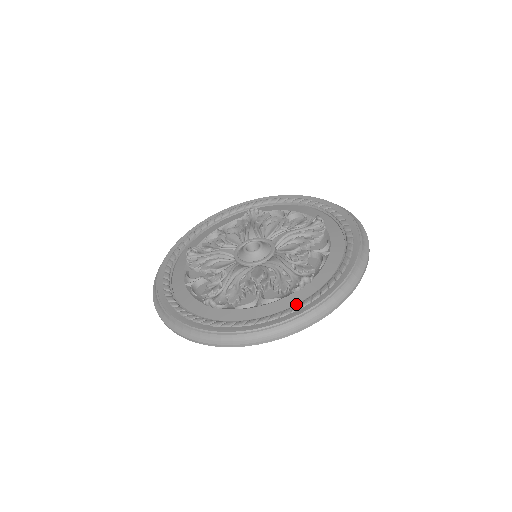
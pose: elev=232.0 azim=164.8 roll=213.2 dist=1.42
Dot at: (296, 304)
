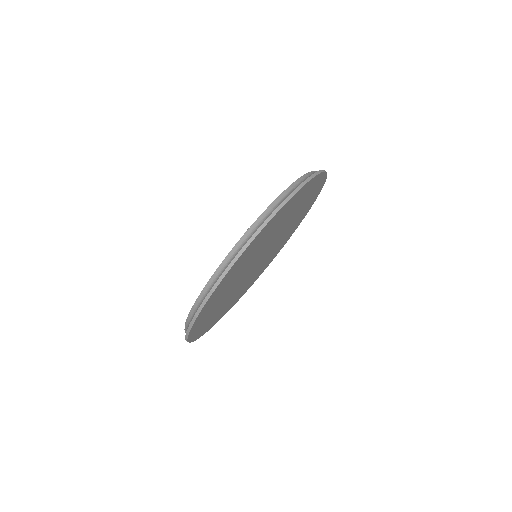
Dot at: occluded
